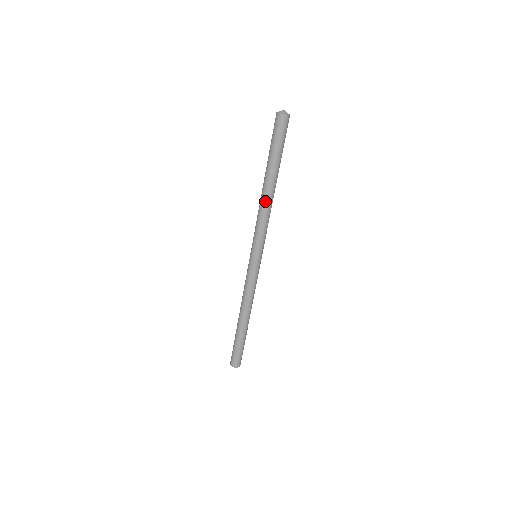
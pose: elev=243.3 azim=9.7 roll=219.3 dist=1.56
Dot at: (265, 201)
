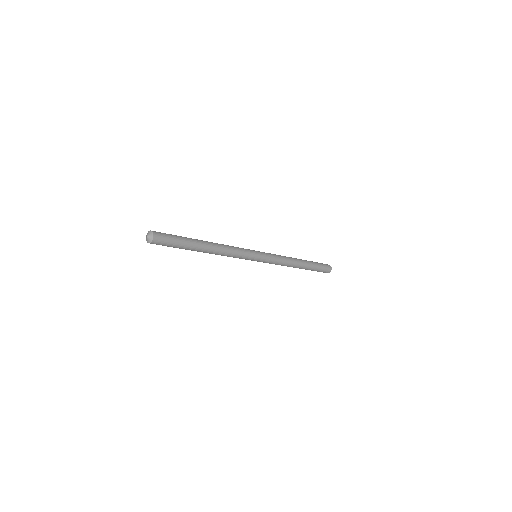
Dot at: (216, 254)
